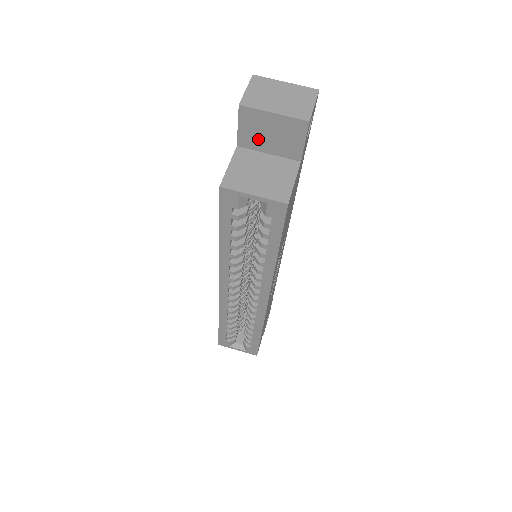
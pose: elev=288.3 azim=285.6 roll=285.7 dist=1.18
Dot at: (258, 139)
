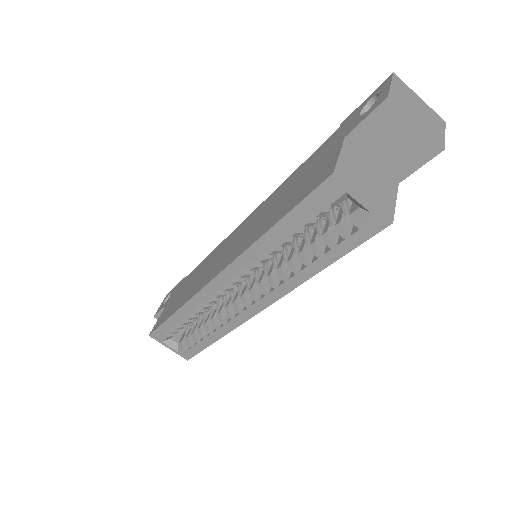
Dot at: (375, 141)
